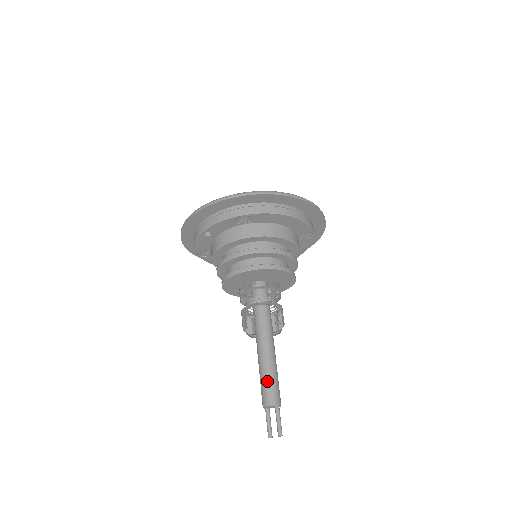
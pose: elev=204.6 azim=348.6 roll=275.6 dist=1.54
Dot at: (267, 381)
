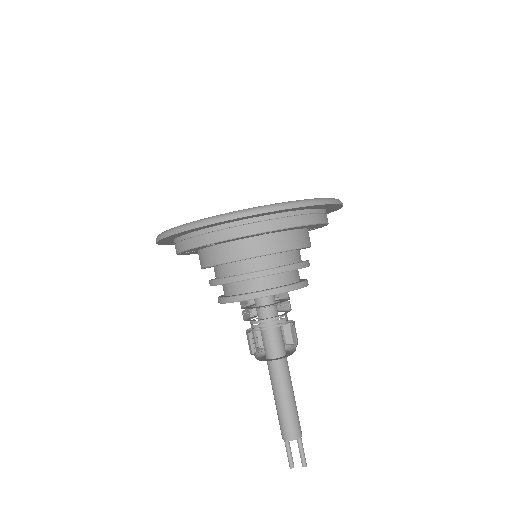
Dot at: (289, 414)
